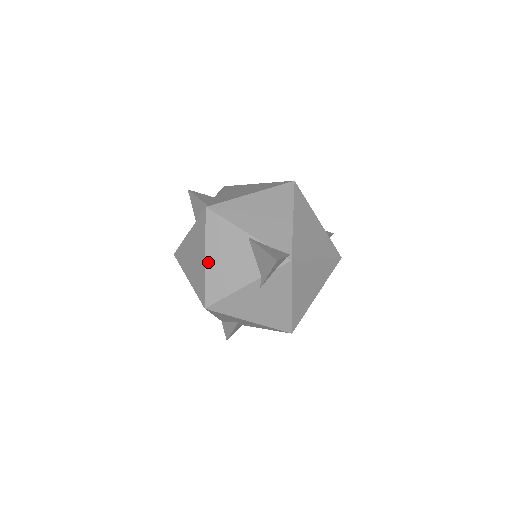
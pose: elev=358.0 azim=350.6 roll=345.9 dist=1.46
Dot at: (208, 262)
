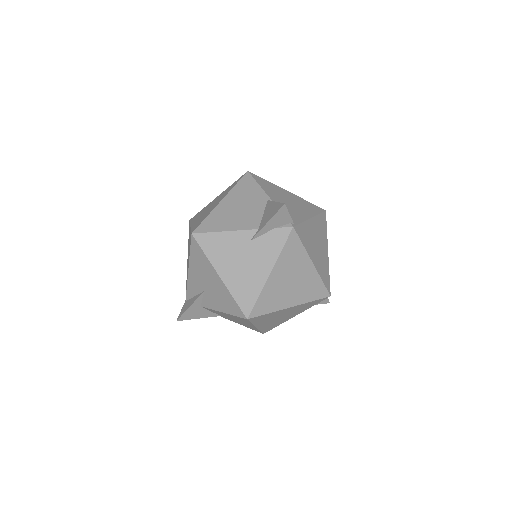
Dot at: (221, 204)
